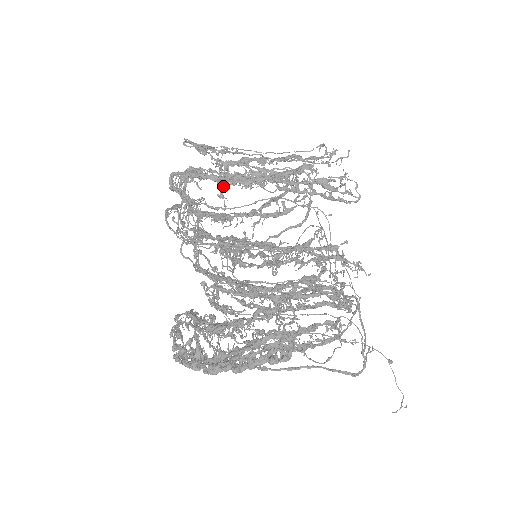
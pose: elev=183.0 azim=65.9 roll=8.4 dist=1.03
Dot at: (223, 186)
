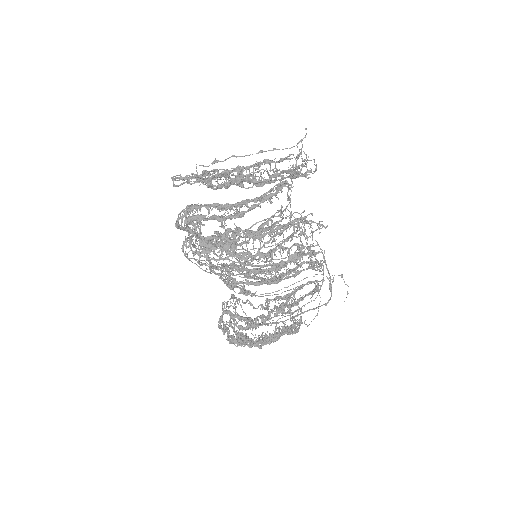
Dot at: occluded
